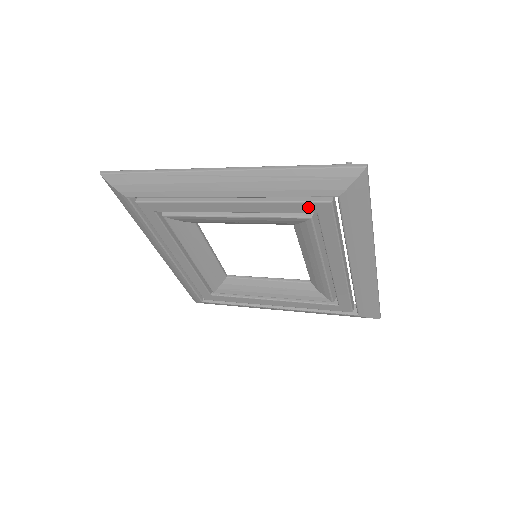
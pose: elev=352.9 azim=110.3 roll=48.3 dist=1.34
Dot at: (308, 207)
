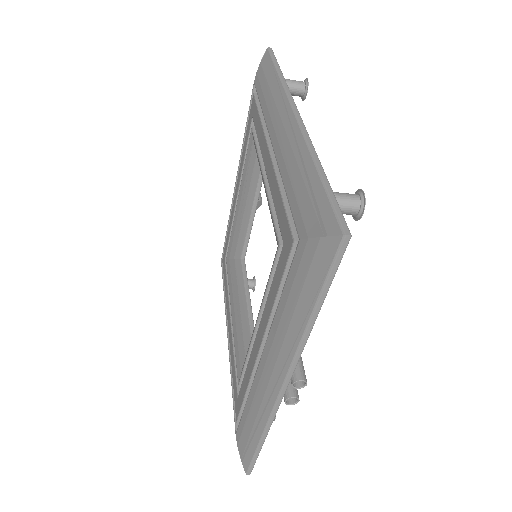
Dot at: (250, 120)
